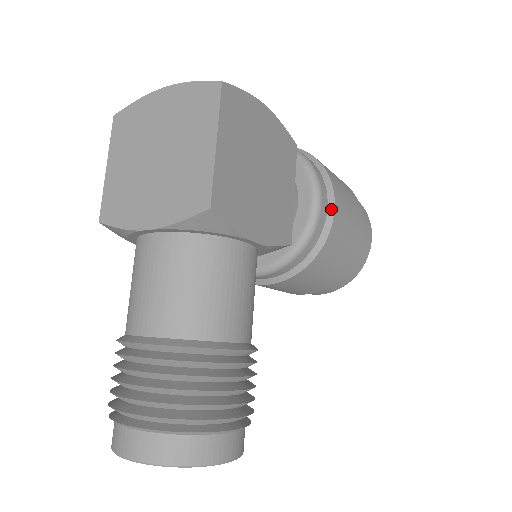
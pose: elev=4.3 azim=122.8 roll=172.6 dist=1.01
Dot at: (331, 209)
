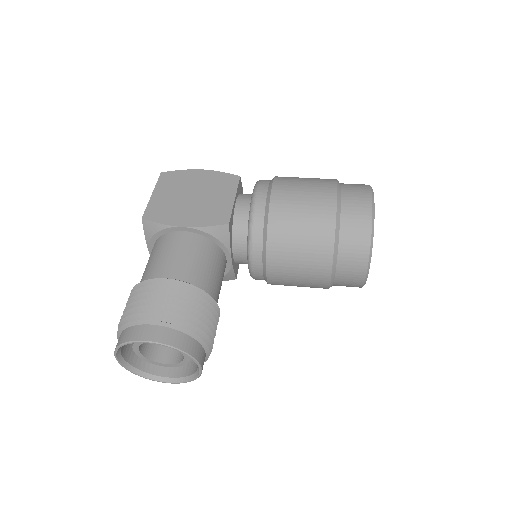
Dot at: (269, 193)
